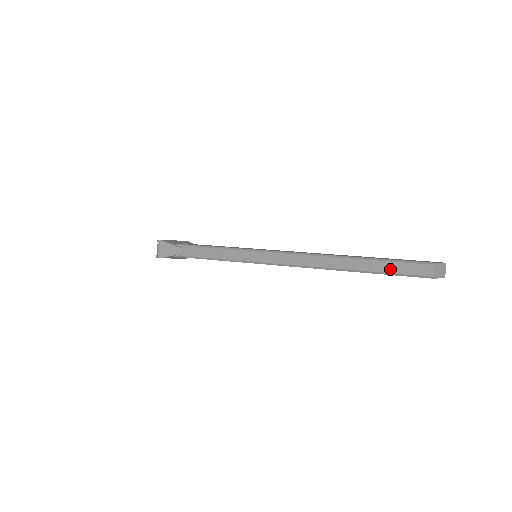
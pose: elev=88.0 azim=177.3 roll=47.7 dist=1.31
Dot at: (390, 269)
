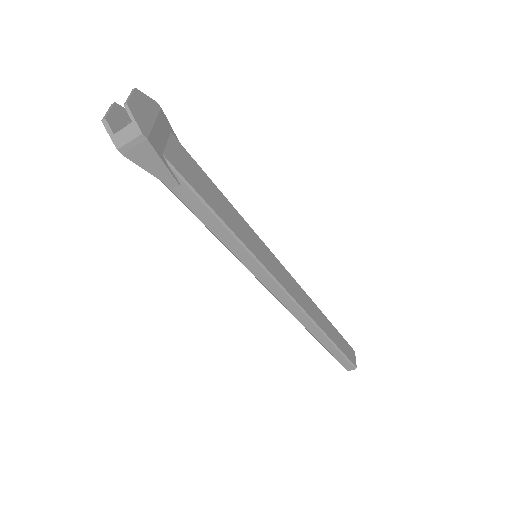
Dot at: (337, 356)
